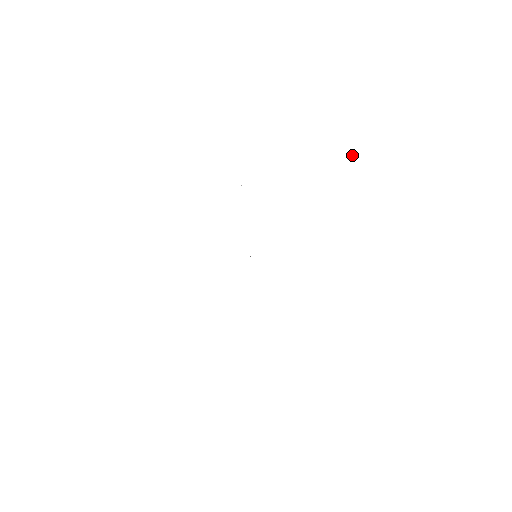
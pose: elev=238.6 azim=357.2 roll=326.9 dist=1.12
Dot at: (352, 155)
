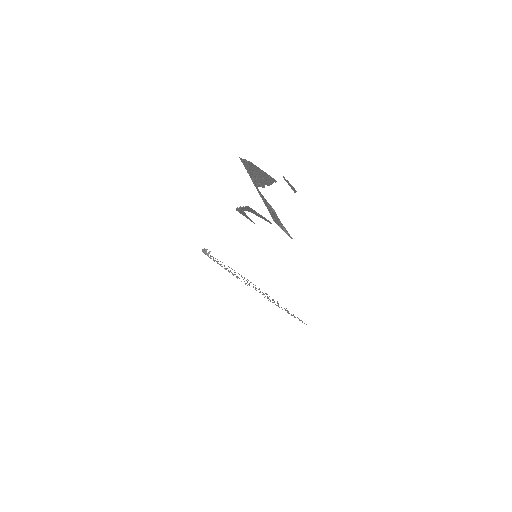
Dot at: (286, 232)
